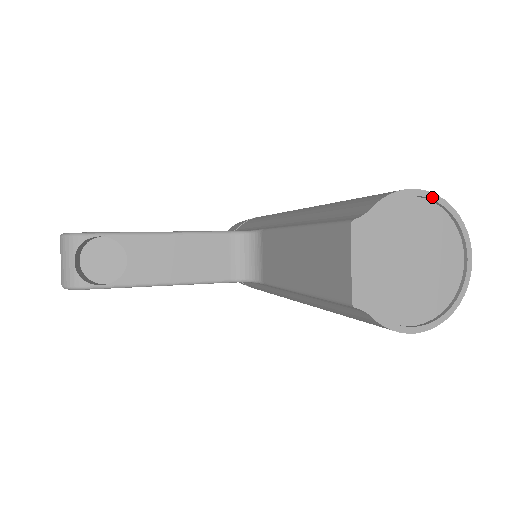
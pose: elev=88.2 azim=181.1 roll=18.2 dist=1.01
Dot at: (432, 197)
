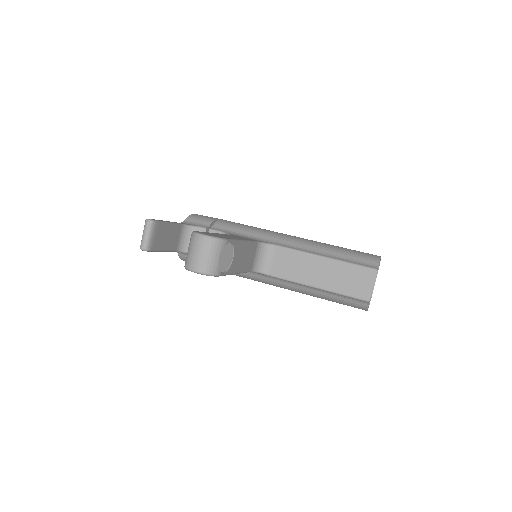
Dot at: occluded
